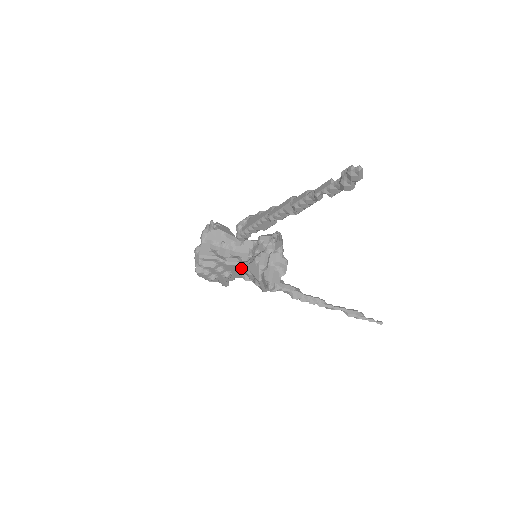
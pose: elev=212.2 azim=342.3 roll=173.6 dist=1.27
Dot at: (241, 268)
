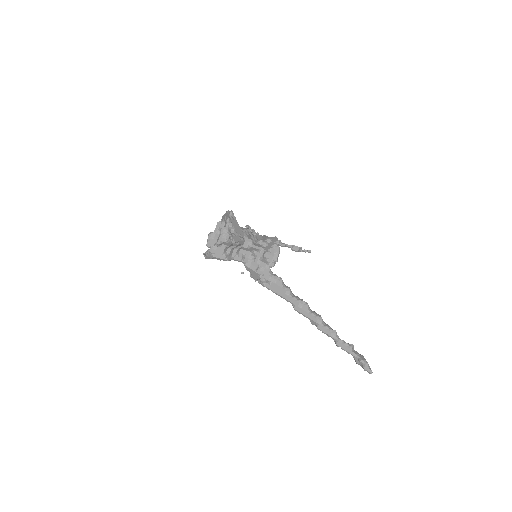
Dot at: occluded
